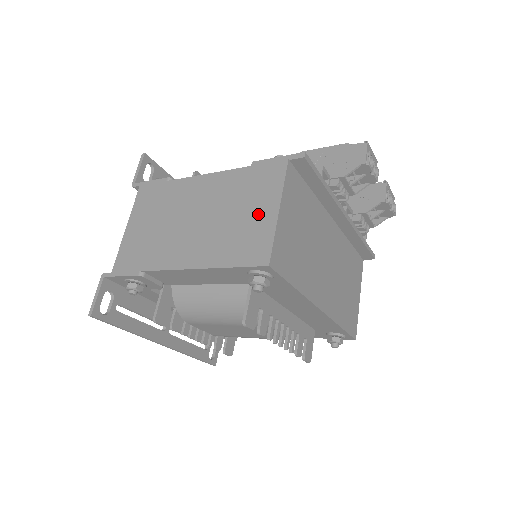
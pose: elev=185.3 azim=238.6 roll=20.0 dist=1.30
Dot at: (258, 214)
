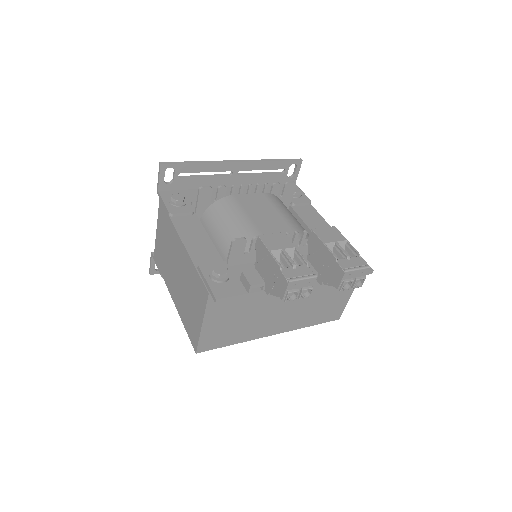
Dot at: (195, 314)
